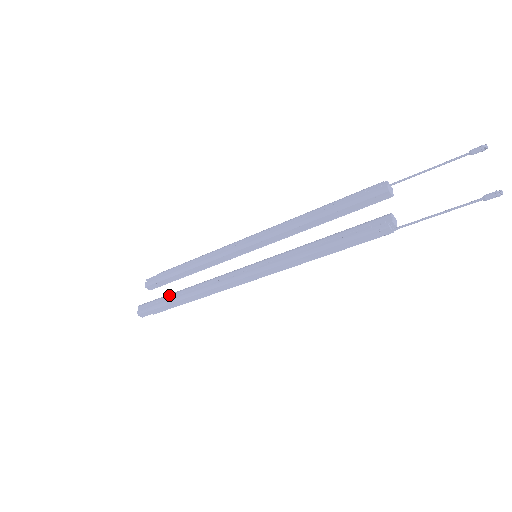
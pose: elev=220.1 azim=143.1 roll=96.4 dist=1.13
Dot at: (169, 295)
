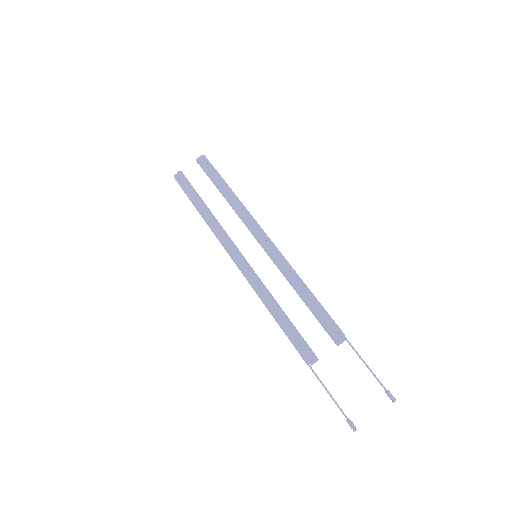
Dot at: (198, 197)
